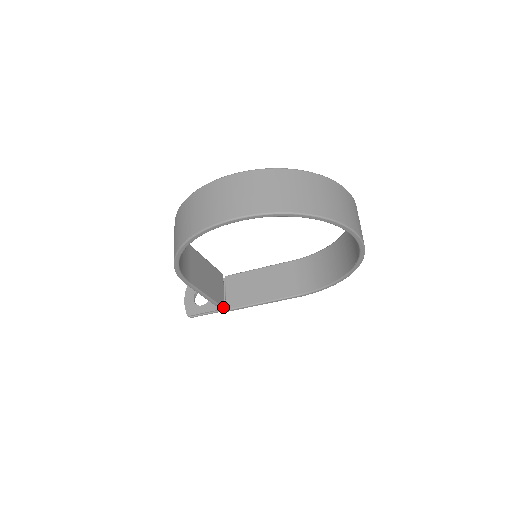
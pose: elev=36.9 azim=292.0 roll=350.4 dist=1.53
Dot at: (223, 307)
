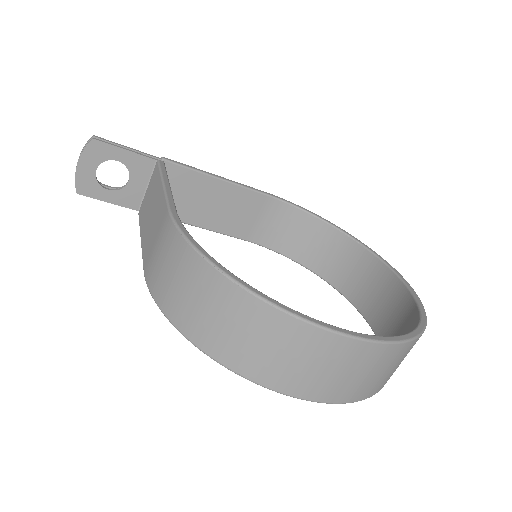
Dot at: occluded
